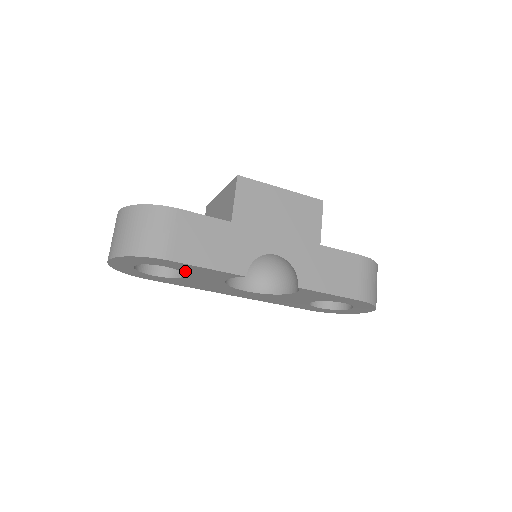
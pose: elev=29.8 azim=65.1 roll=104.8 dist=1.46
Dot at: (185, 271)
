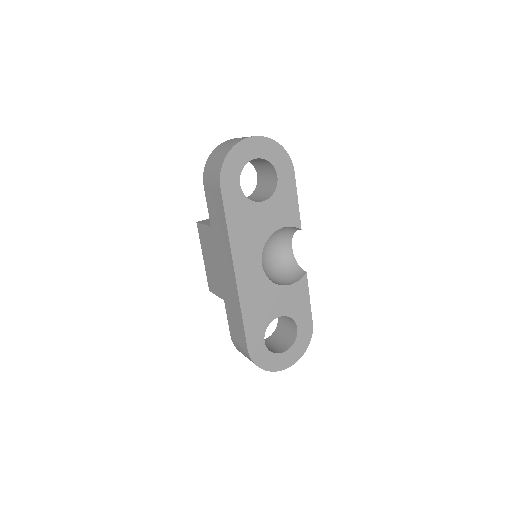
Dot at: (277, 193)
